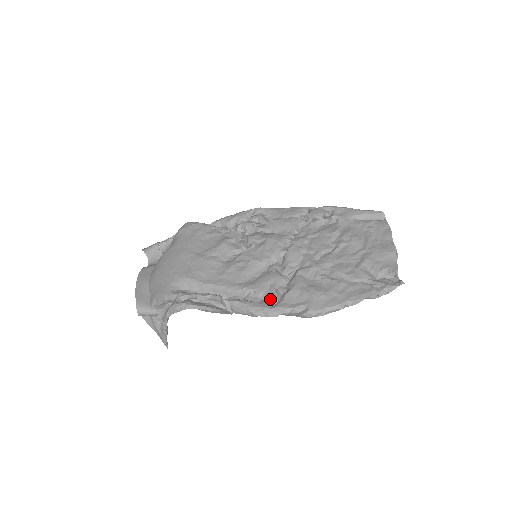
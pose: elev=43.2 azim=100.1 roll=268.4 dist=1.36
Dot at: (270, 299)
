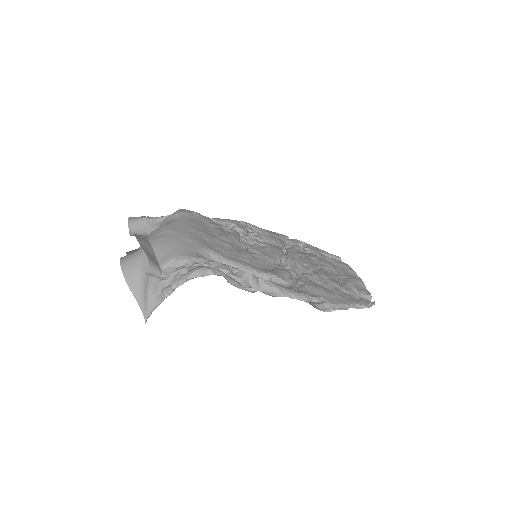
Dot at: (293, 286)
